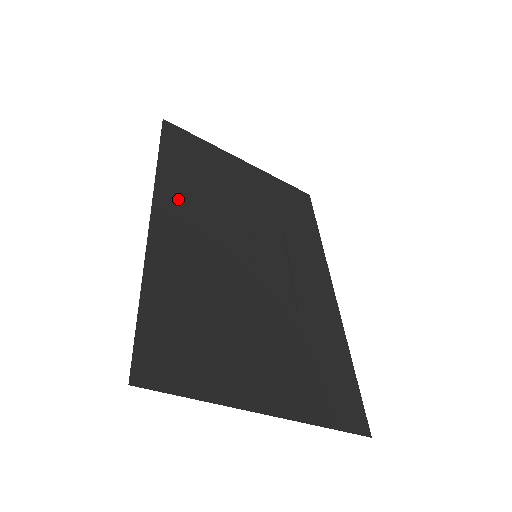
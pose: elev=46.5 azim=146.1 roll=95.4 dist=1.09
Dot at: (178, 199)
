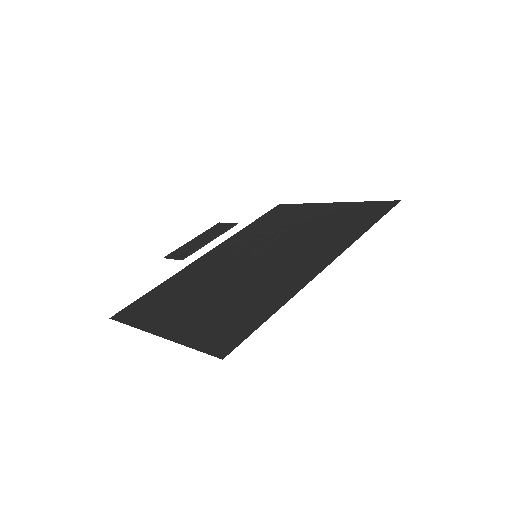
Dot at: (236, 242)
